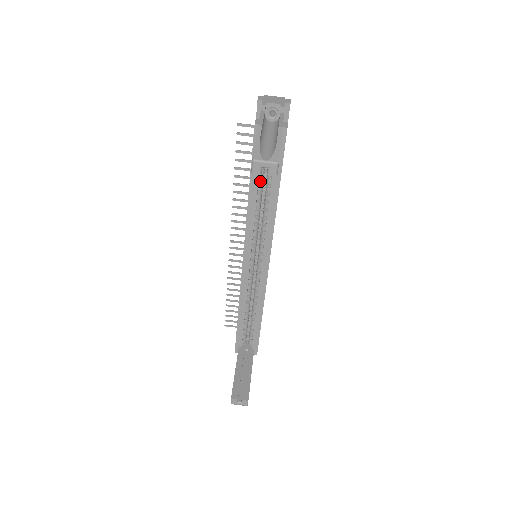
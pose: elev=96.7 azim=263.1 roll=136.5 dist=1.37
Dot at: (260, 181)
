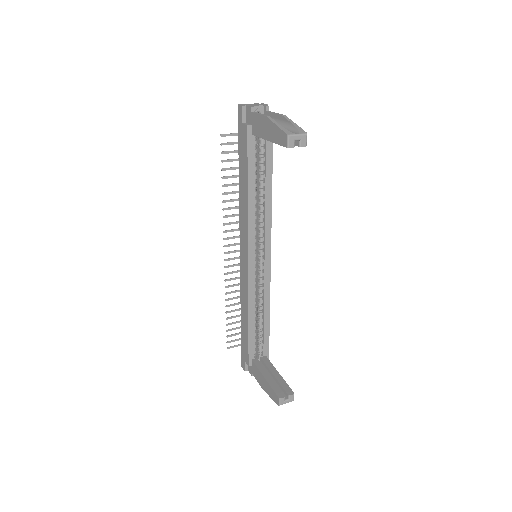
Dot at: (255, 178)
